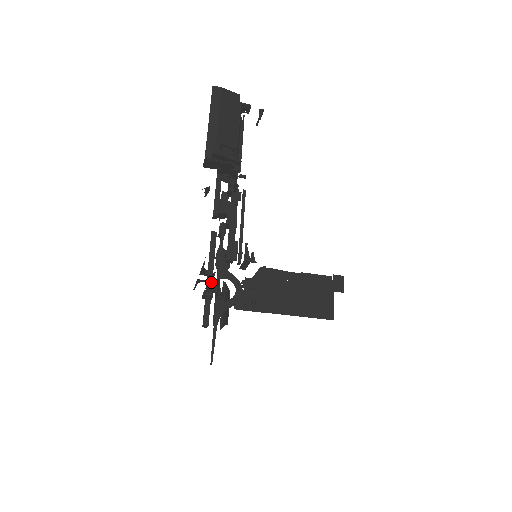
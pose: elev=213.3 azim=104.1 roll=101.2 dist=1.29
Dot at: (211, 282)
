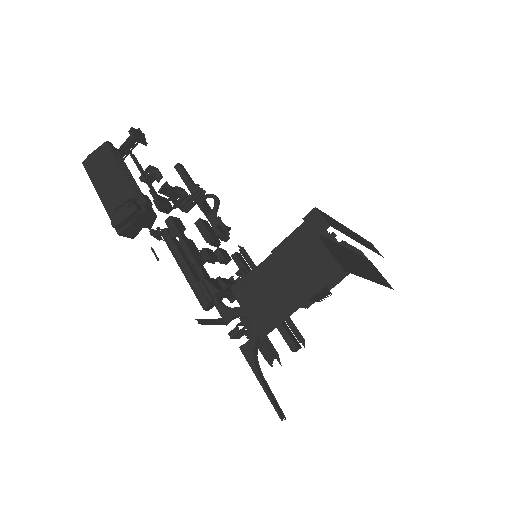
Dot at: occluded
